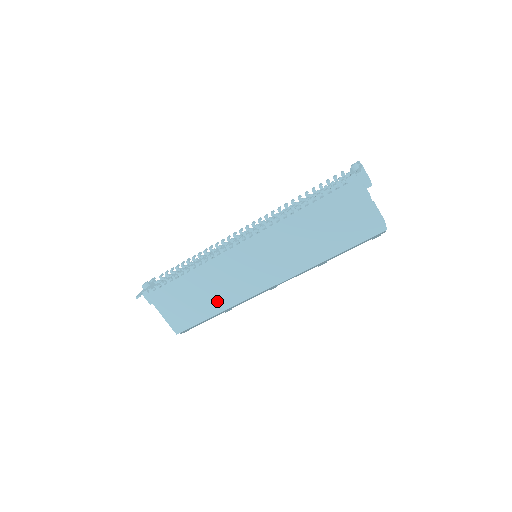
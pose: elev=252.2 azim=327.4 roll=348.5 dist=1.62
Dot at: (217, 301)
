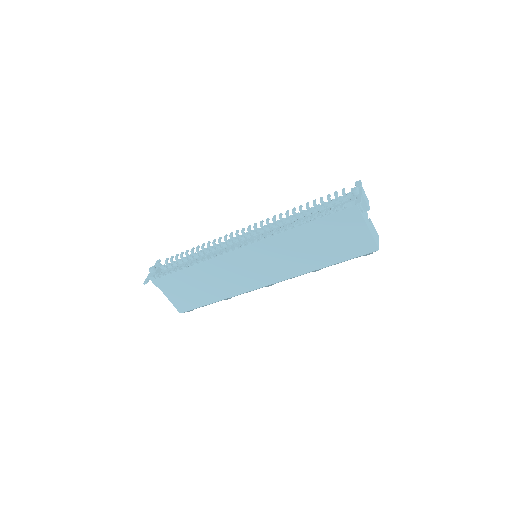
Dot at: (218, 291)
